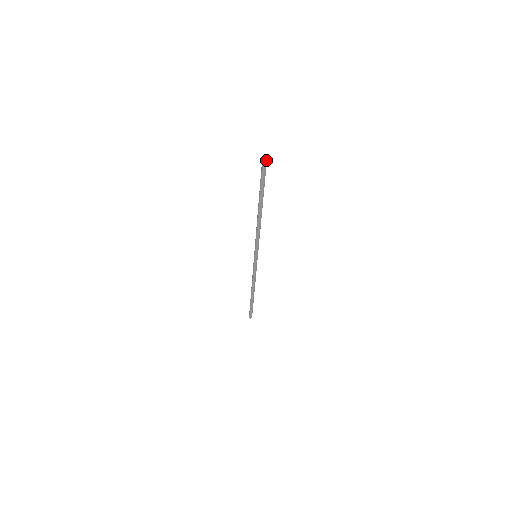
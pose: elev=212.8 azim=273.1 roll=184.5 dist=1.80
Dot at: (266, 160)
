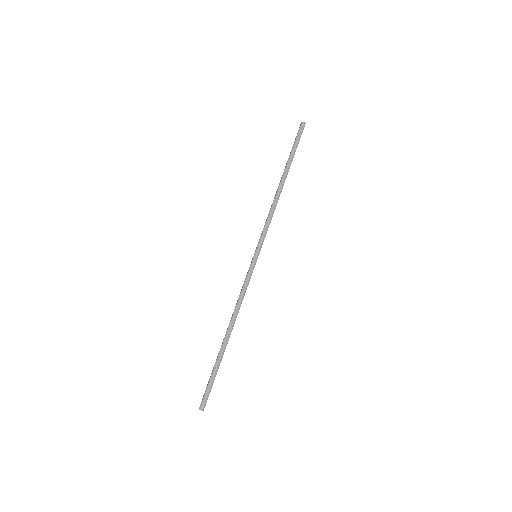
Dot at: occluded
